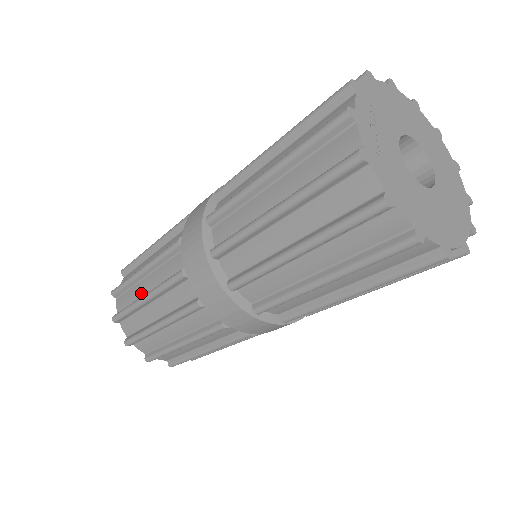
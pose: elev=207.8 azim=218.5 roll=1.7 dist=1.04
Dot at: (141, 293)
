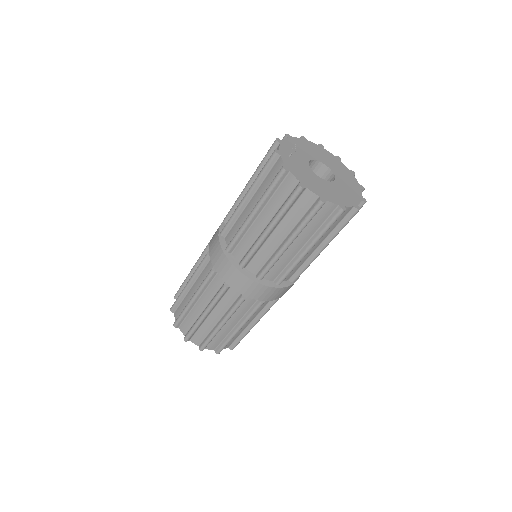
Dot at: occluded
